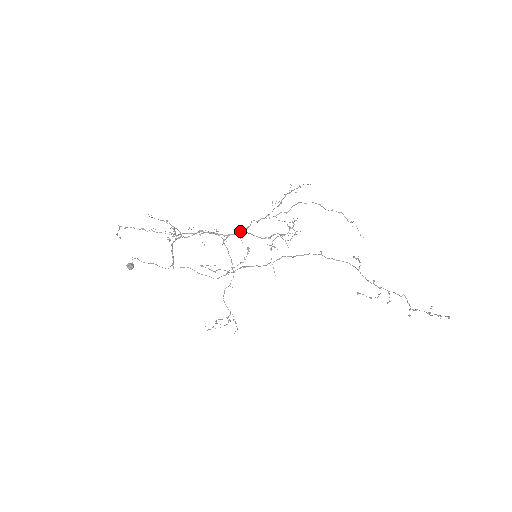
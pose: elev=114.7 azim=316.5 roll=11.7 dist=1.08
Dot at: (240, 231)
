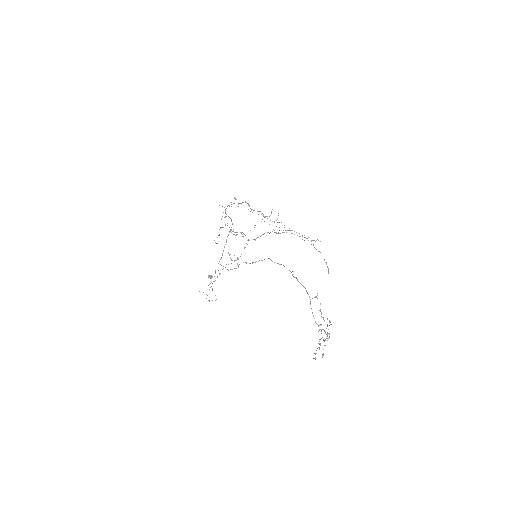
Dot at: occluded
